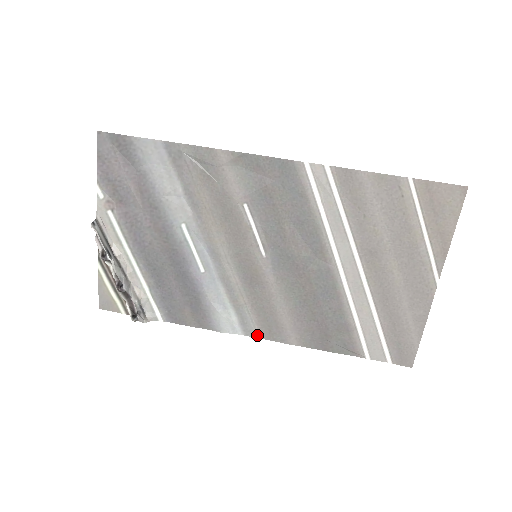
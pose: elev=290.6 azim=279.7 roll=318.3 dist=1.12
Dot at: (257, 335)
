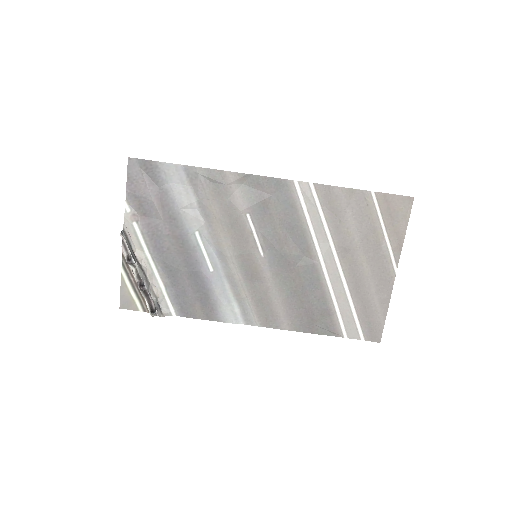
Dot at: (256, 323)
